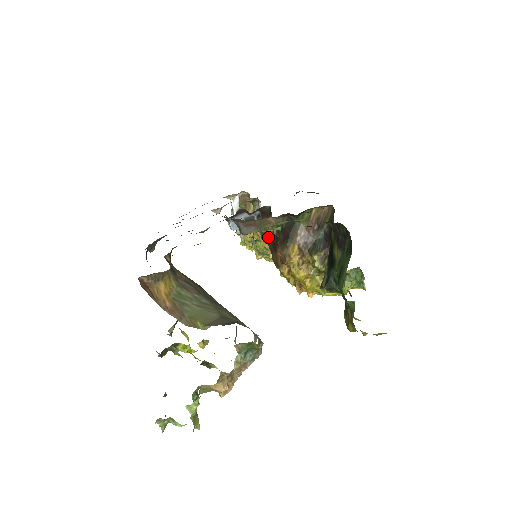
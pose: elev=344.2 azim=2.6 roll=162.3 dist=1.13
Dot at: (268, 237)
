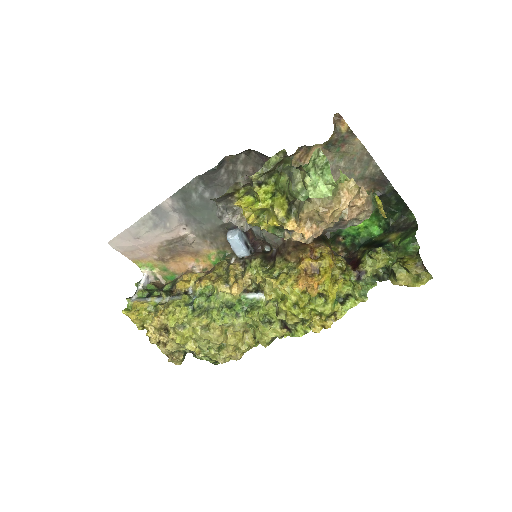
Dot at: occluded
